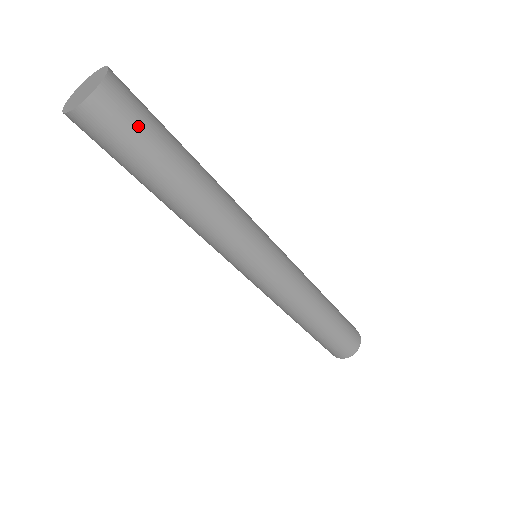
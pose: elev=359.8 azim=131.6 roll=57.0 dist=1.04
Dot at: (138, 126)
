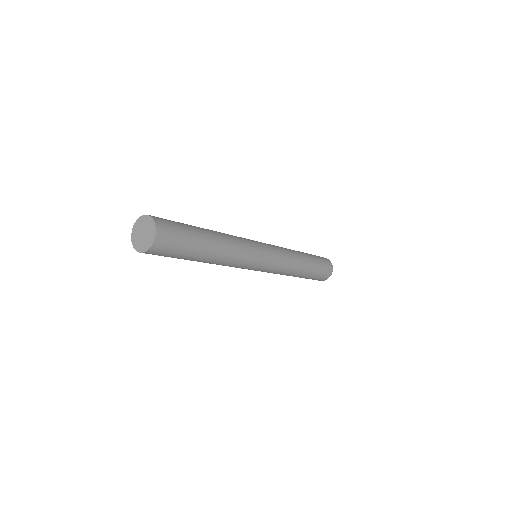
Dot at: (173, 253)
